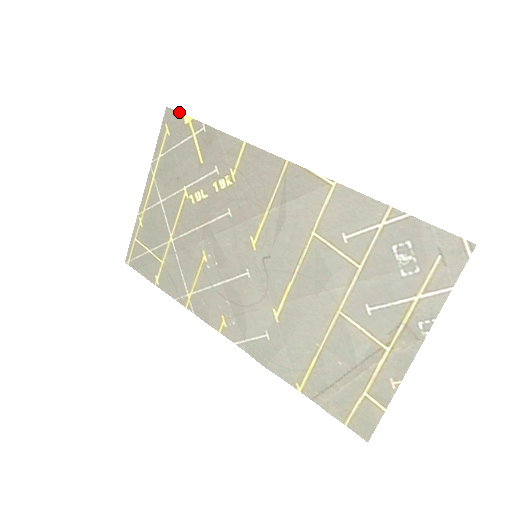
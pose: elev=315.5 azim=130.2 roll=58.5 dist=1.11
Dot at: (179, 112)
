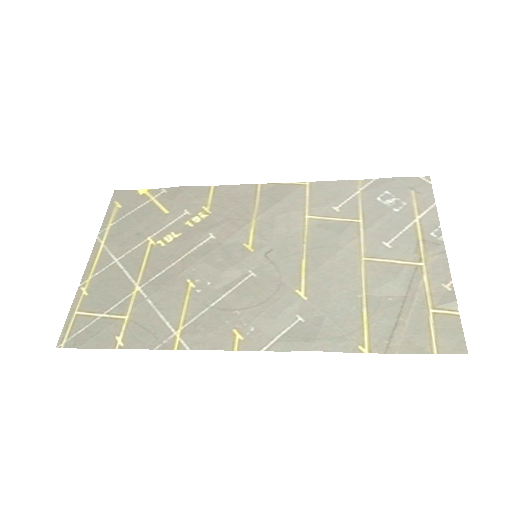
Dot at: occluded
